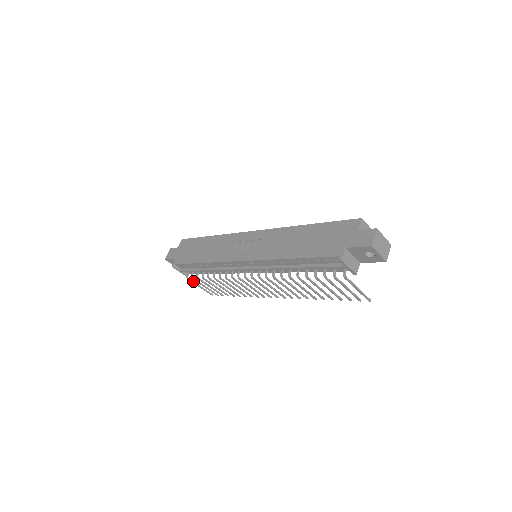
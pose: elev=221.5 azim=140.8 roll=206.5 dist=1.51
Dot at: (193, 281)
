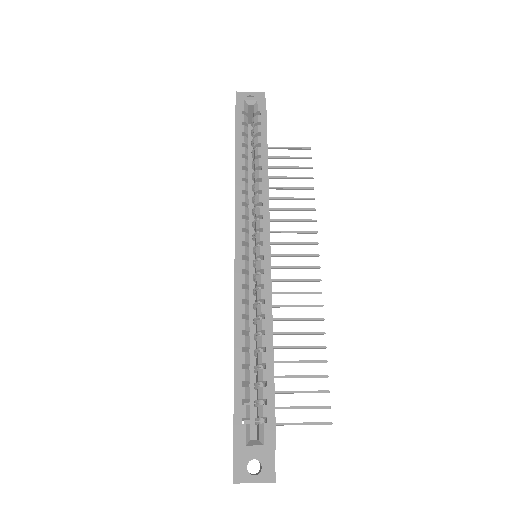
Dot at: (270, 148)
